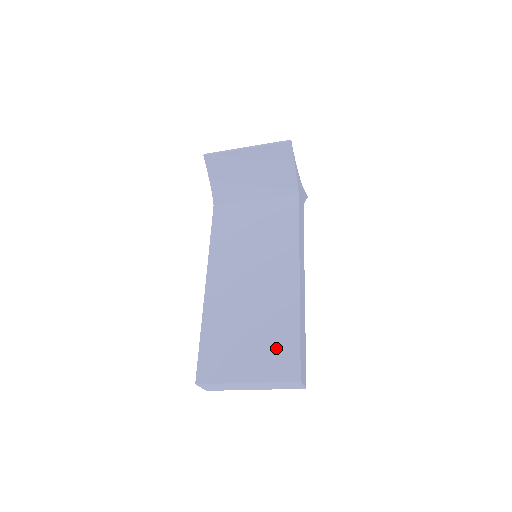
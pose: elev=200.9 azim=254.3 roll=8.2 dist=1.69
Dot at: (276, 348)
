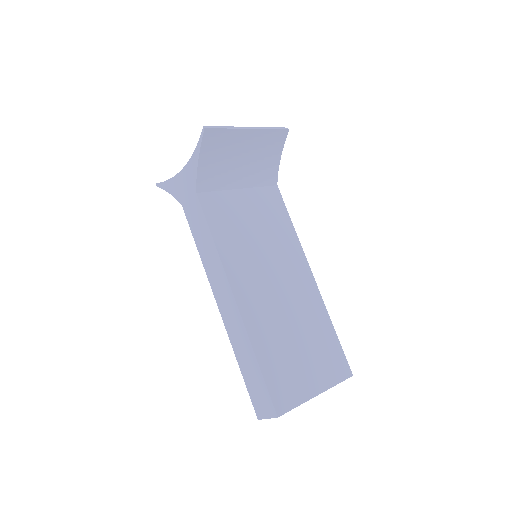
Dot at: (326, 352)
